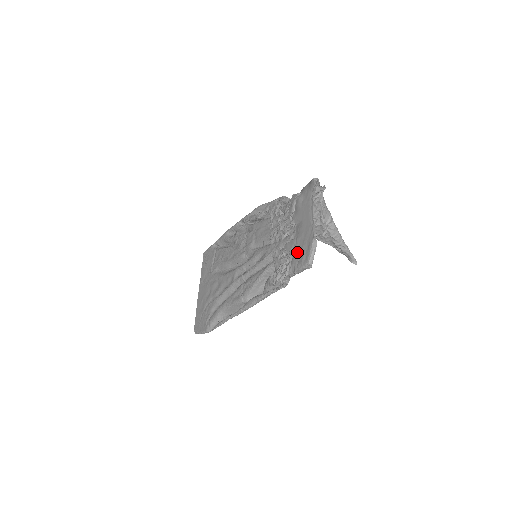
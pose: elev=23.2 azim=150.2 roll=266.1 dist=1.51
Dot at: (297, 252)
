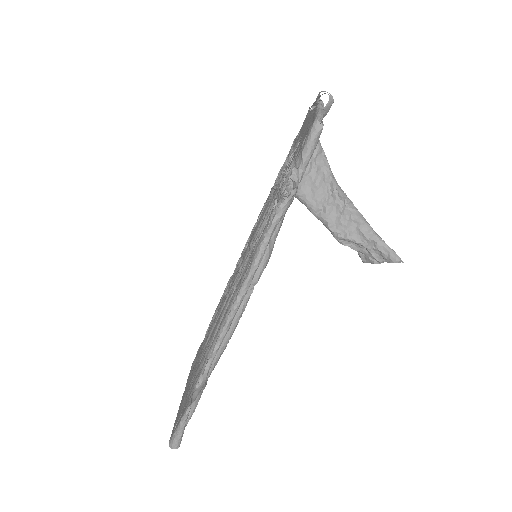
Dot at: (301, 142)
